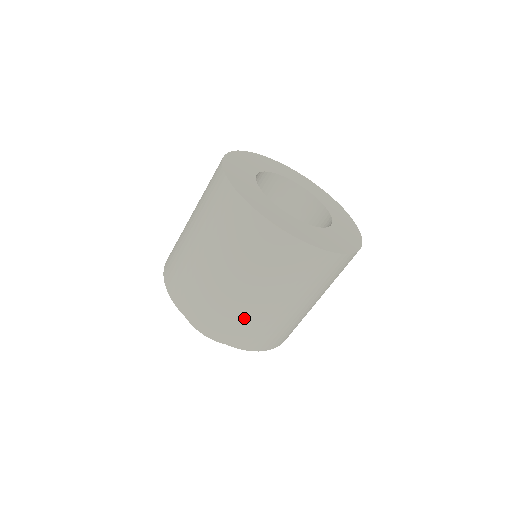
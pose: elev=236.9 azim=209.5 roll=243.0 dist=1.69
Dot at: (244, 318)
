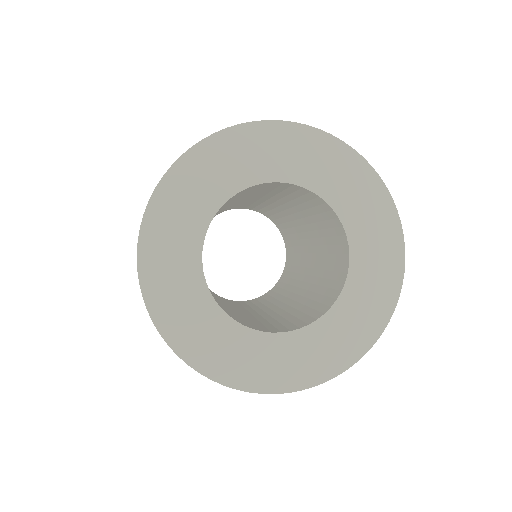
Dot at: occluded
